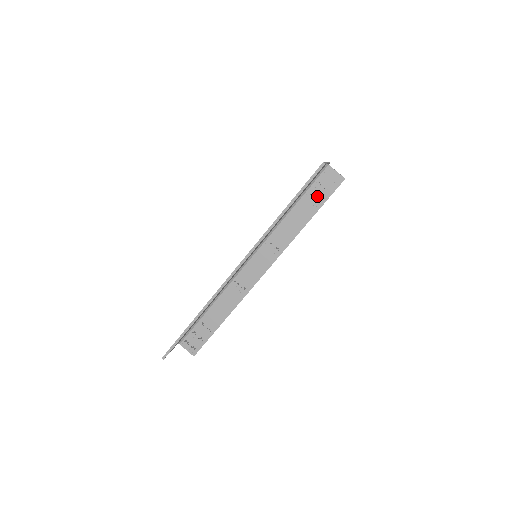
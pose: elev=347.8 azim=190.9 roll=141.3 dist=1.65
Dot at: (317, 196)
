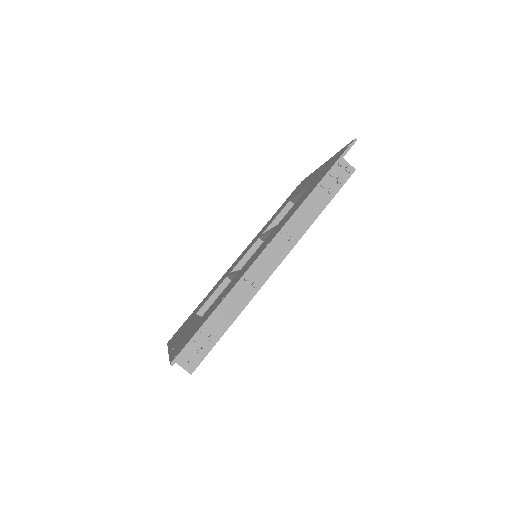
Dot at: (331, 184)
